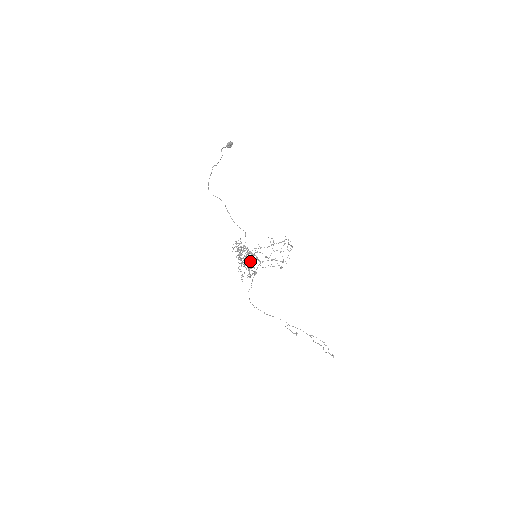
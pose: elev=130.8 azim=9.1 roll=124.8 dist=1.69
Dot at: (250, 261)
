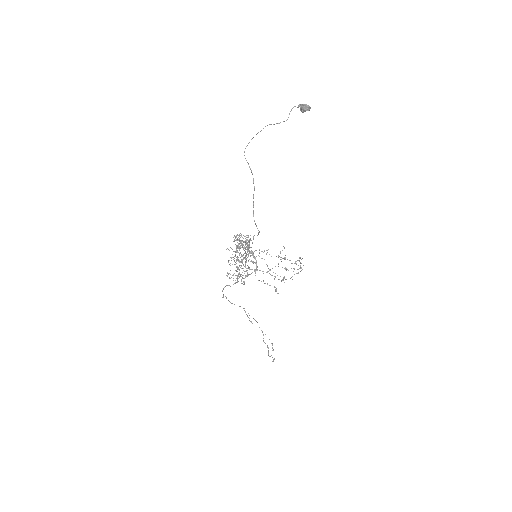
Dot at: (247, 268)
